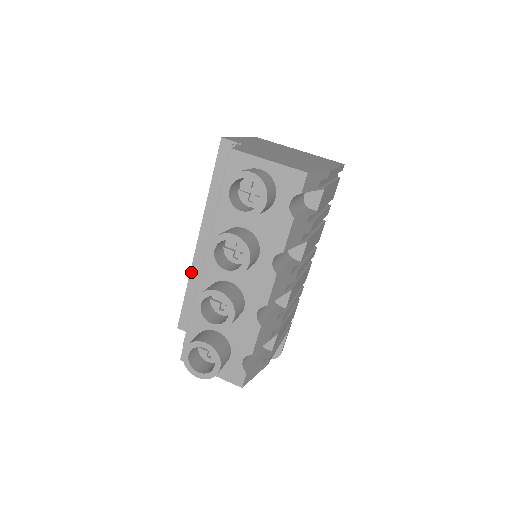
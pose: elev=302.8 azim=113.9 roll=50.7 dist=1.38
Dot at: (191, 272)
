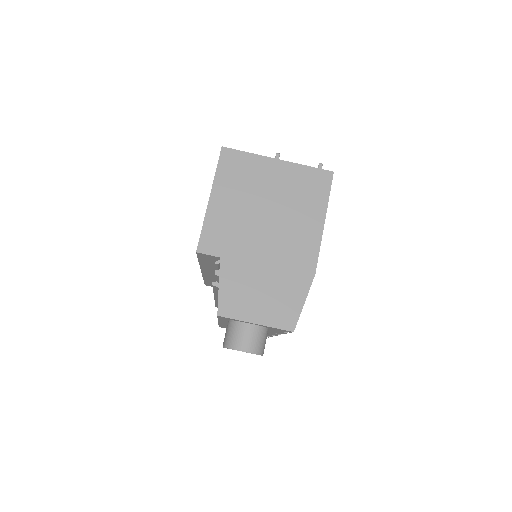
Dot at: (203, 277)
